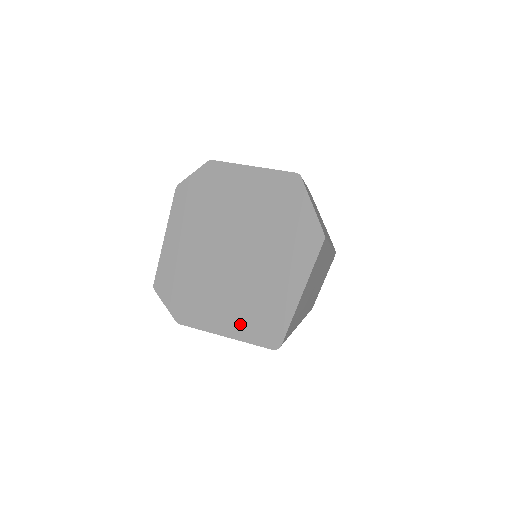
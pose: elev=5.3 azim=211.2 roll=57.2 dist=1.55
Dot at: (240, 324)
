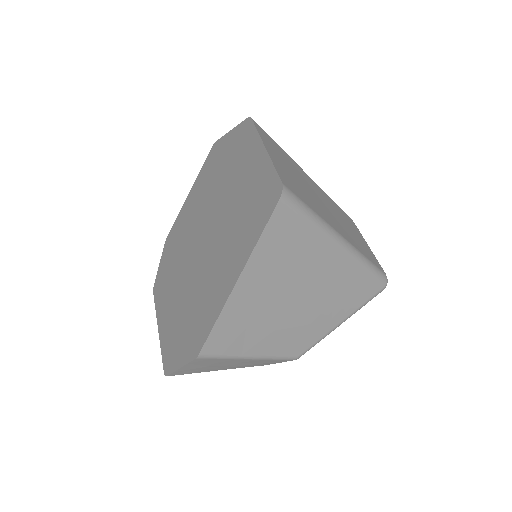
Dot at: (242, 245)
